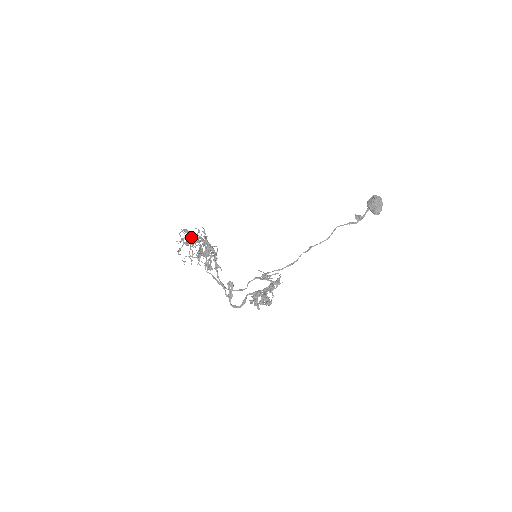
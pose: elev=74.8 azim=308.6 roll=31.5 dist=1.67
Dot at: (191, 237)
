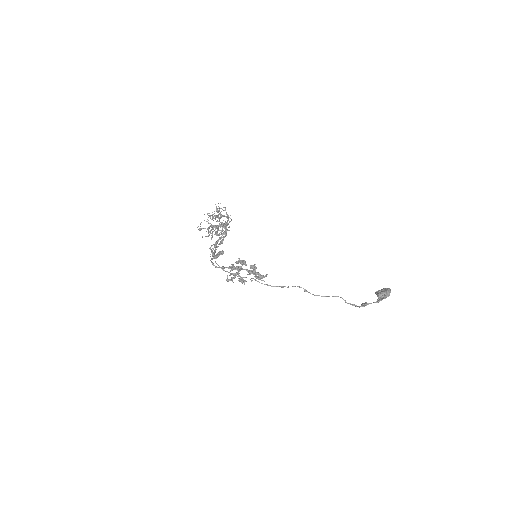
Dot at: occluded
